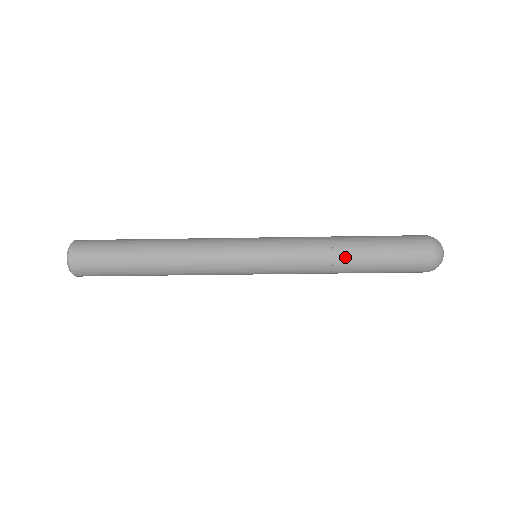
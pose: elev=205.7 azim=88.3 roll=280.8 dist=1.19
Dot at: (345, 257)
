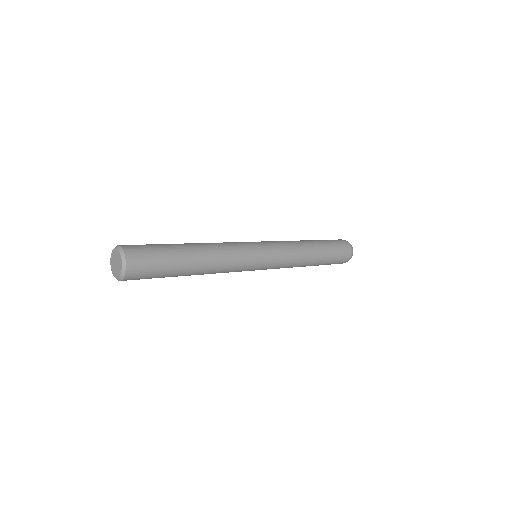
Dot at: occluded
